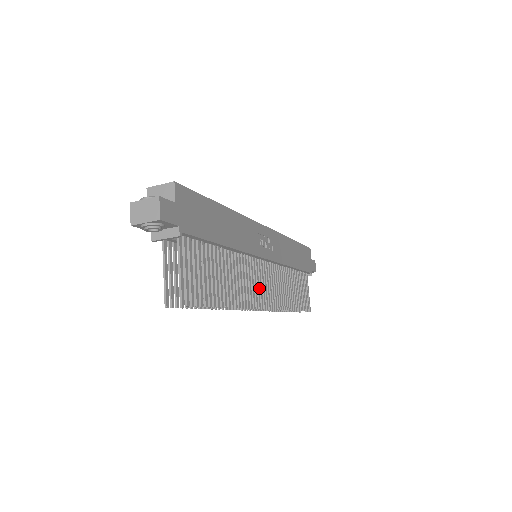
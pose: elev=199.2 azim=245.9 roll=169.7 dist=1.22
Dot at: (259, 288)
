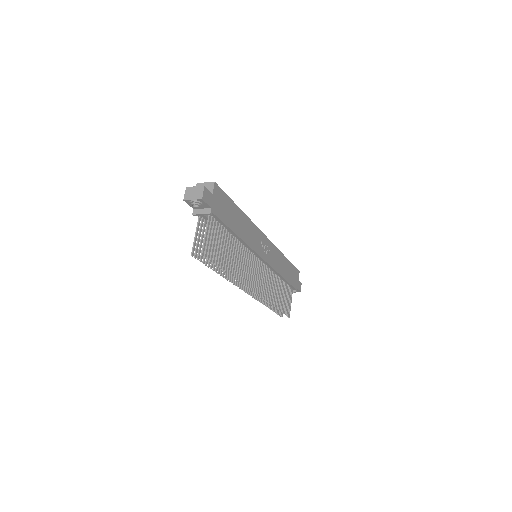
Dot at: (253, 276)
